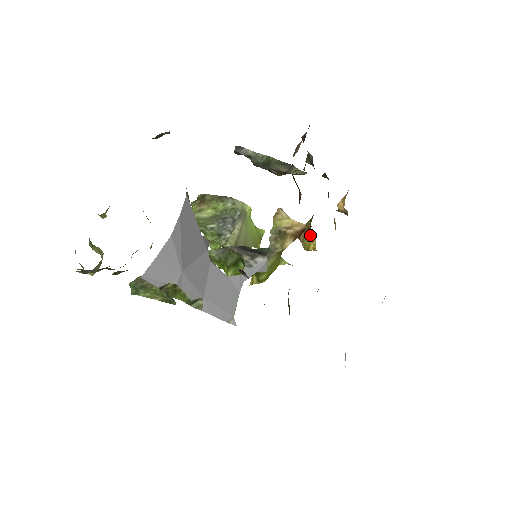
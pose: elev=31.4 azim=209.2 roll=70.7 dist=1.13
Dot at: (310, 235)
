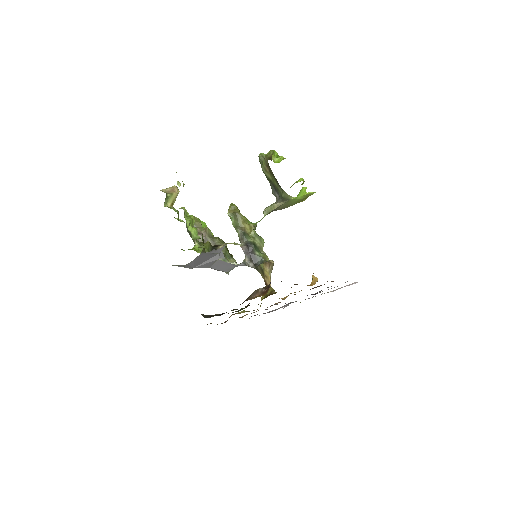
Dot at: occluded
